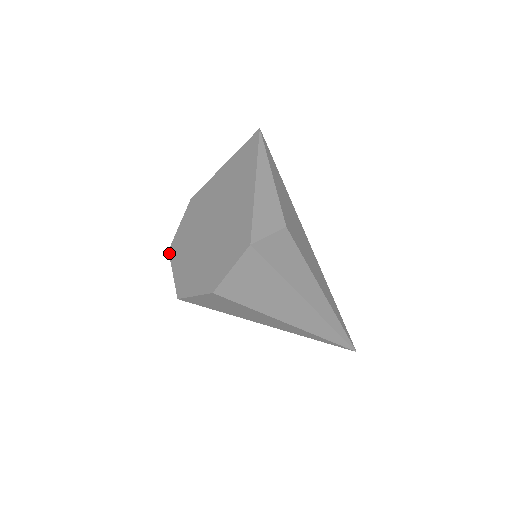
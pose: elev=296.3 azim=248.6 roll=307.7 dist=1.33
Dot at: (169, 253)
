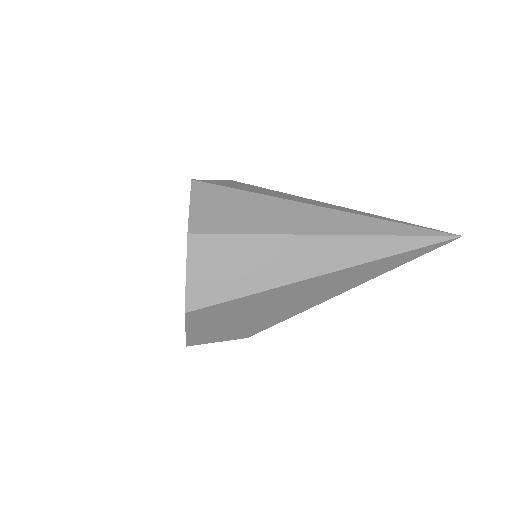
Dot at: (186, 343)
